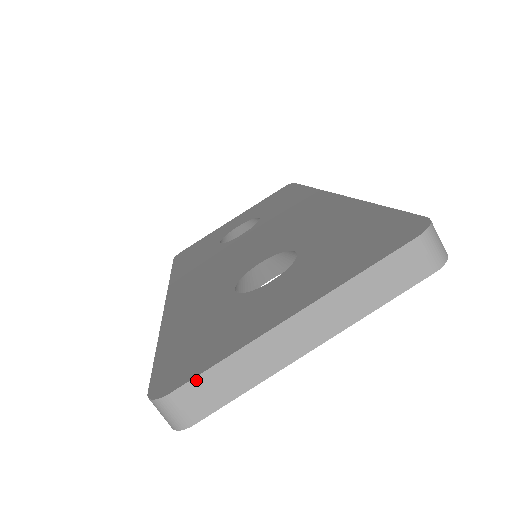
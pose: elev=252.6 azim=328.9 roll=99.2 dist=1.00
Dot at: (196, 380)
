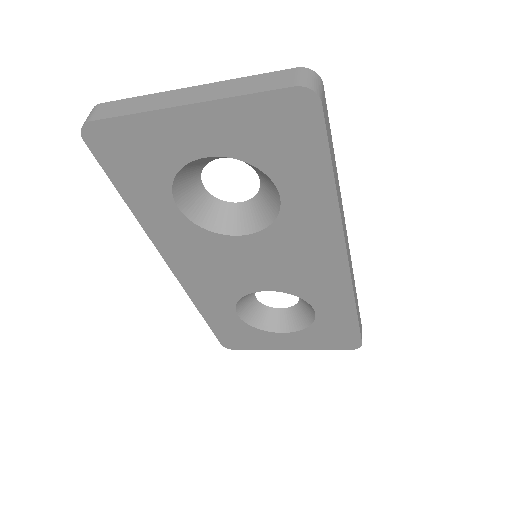
Dot at: (117, 101)
